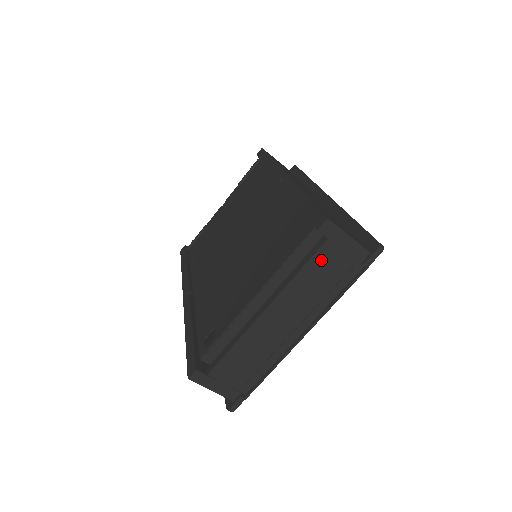
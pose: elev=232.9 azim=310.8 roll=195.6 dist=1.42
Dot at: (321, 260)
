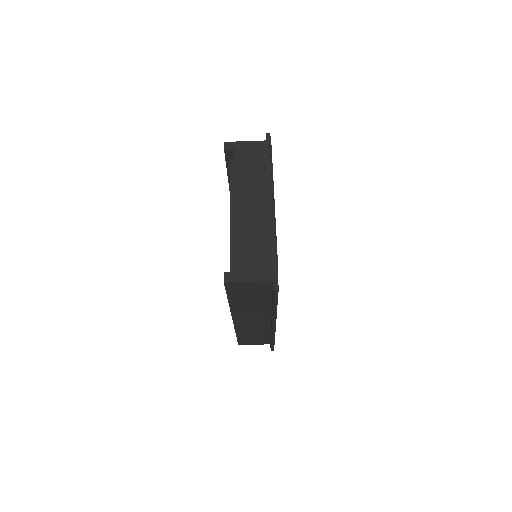
Dot at: (241, 161)
